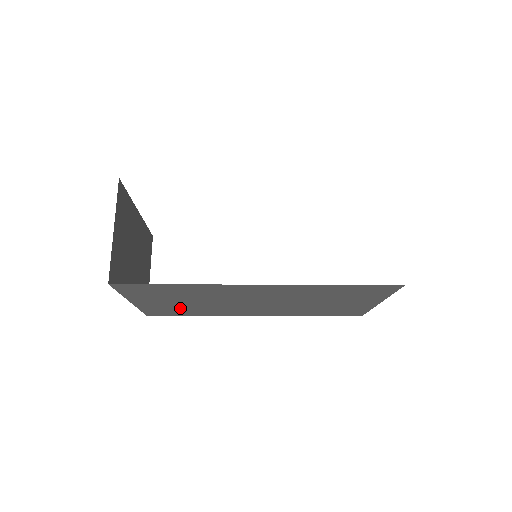
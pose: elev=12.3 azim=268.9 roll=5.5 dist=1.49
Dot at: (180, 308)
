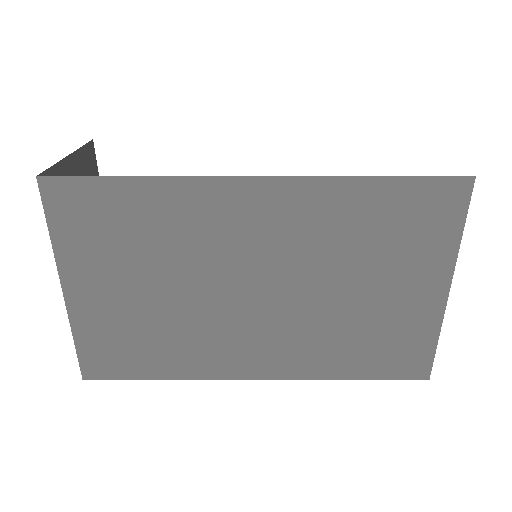
Dot at: (137, 327)
